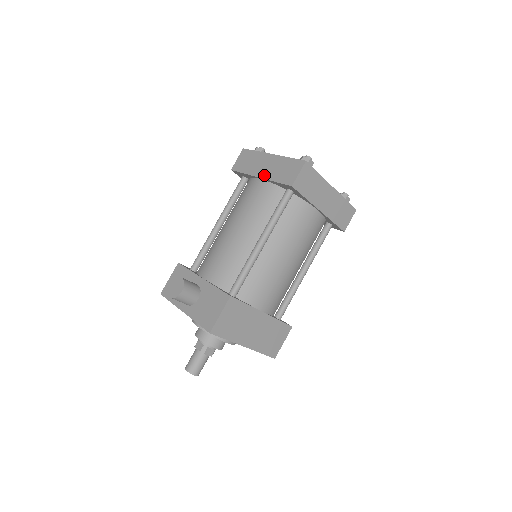
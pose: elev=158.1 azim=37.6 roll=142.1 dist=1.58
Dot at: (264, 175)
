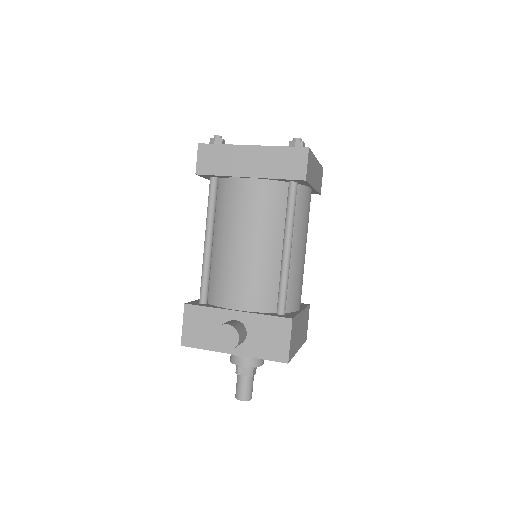
Dot at: (256, 173)
